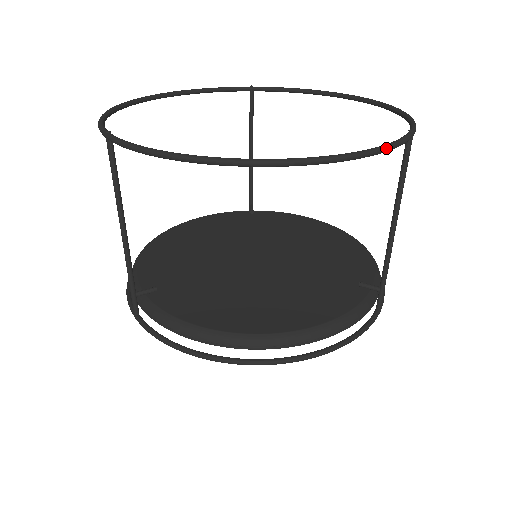
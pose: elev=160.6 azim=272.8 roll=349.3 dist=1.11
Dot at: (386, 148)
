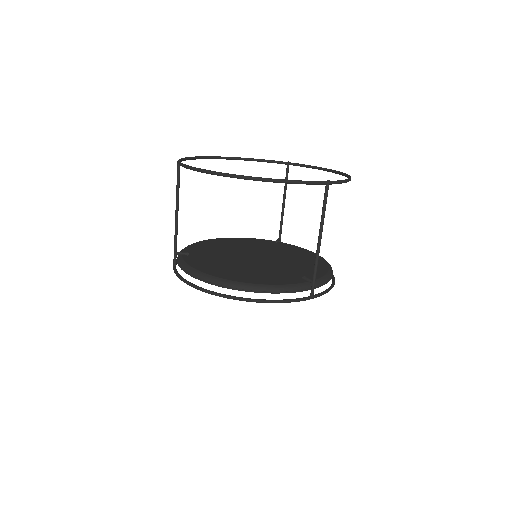
Dot at: (298, 182)
